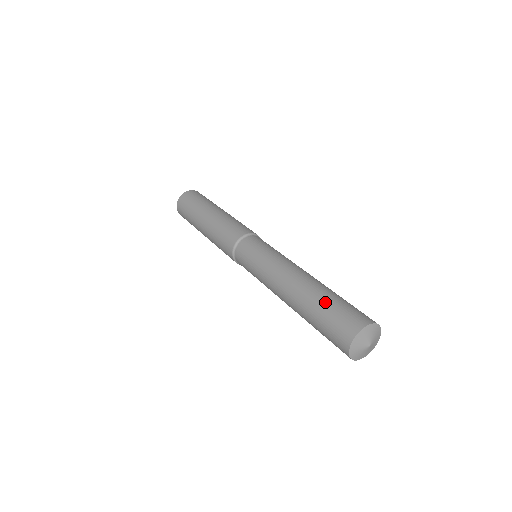
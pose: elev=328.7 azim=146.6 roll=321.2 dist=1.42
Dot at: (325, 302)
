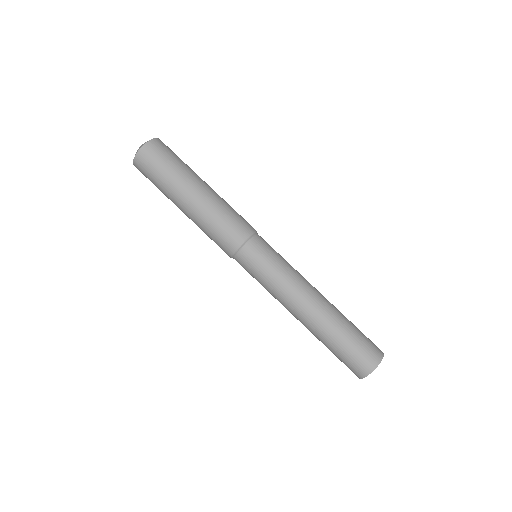
Dot at: (333, 347)
